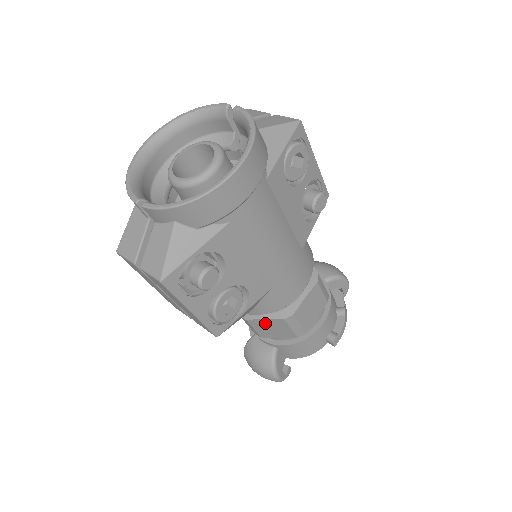
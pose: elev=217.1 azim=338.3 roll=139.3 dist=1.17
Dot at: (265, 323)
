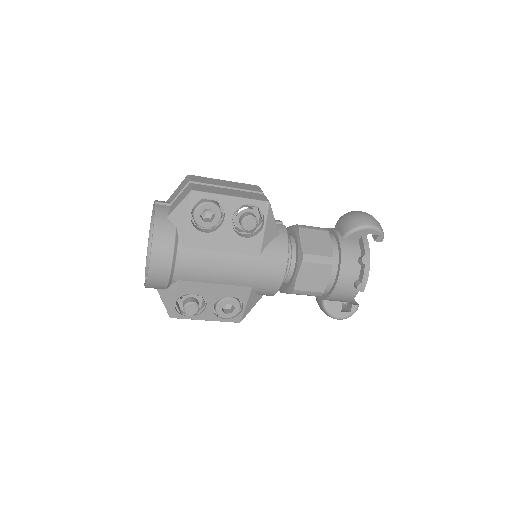
Dot at: occluded
